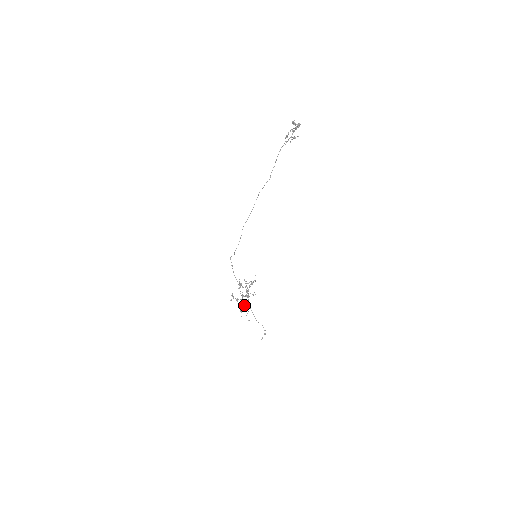
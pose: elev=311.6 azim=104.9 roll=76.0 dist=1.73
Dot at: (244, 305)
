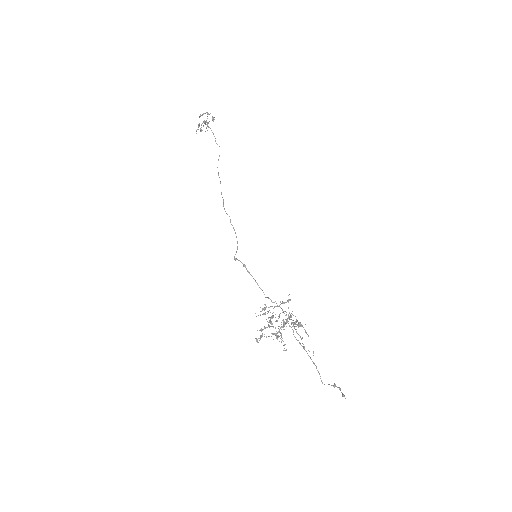
Dot at: (295, 322)
